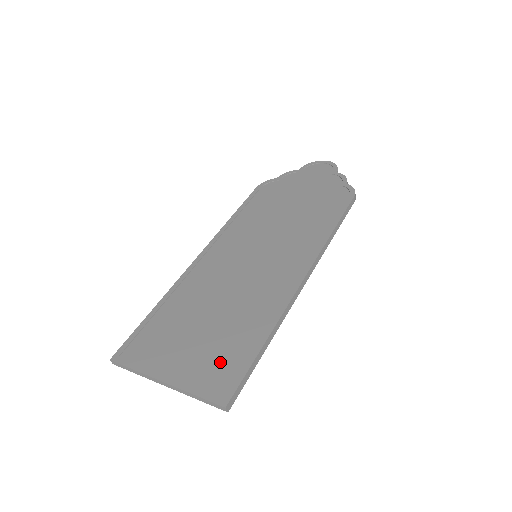
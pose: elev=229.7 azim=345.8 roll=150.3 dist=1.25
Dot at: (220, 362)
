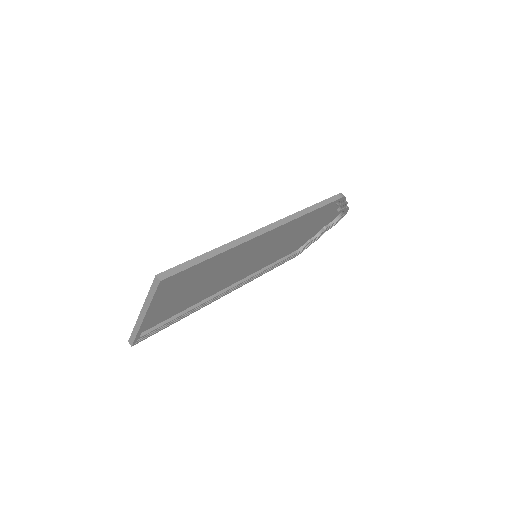
Dot at: (179, 278)
